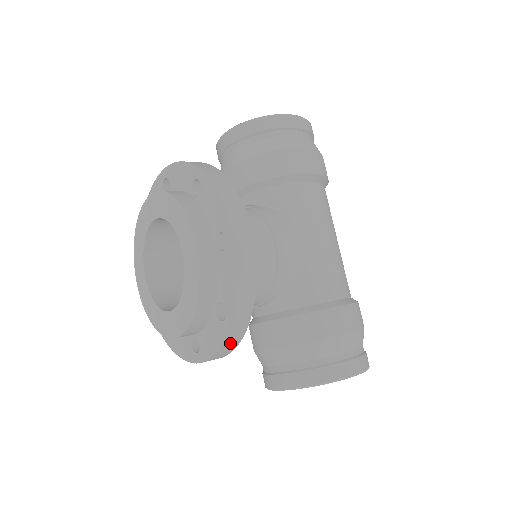
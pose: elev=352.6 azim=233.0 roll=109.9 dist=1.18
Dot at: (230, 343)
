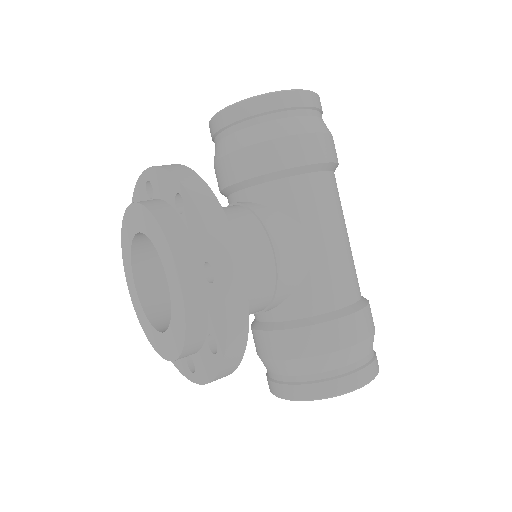
Dot at: (224, 373)
